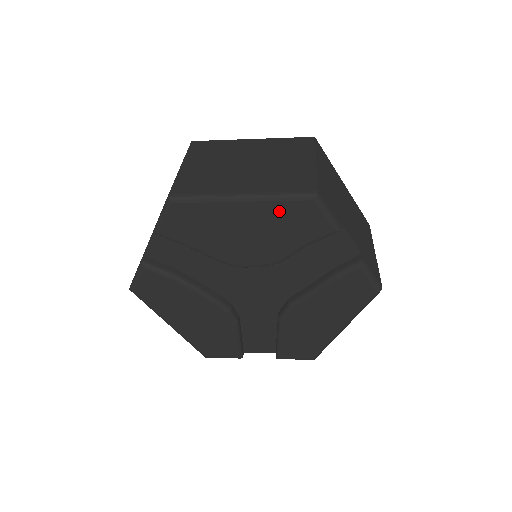
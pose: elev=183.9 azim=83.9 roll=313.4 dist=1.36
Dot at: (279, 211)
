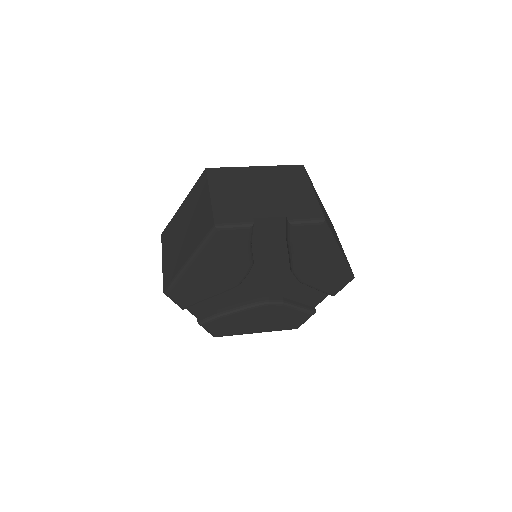
Dot at: (212, 250)
